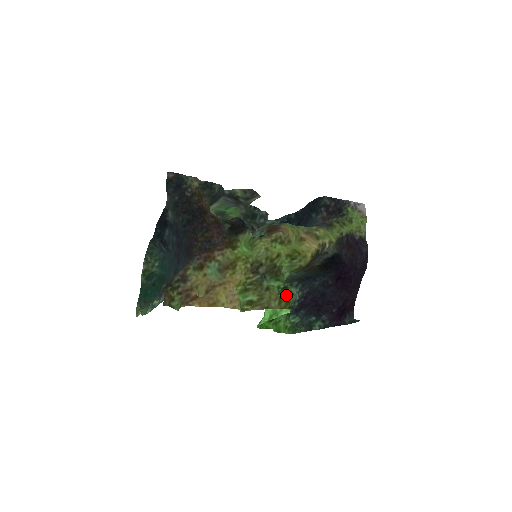
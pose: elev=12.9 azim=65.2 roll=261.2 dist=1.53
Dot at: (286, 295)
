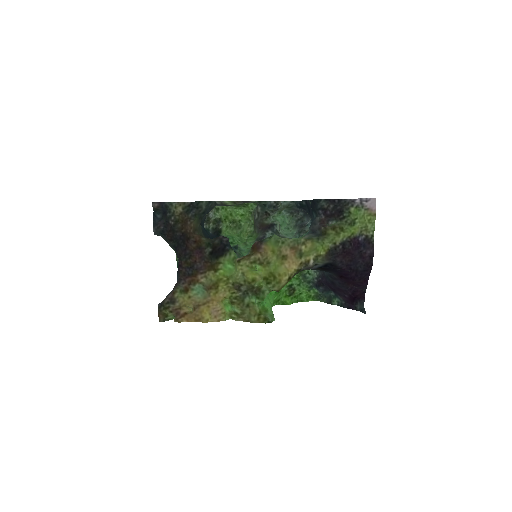
Dot at: (303, 274)
